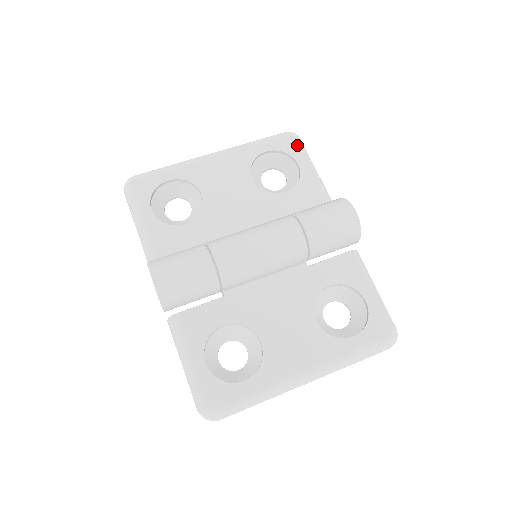
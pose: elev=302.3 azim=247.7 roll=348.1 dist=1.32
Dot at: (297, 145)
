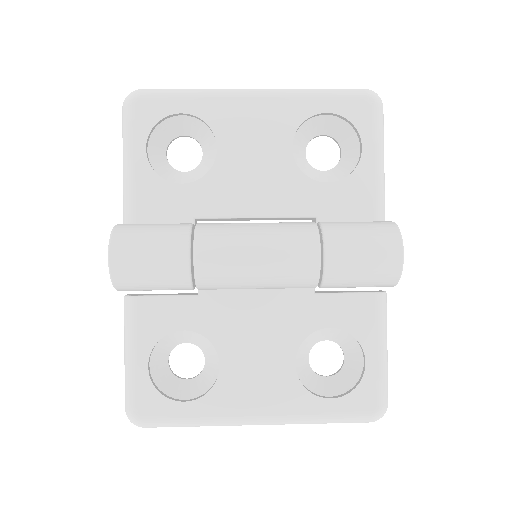
Dot at: (373, 117)
